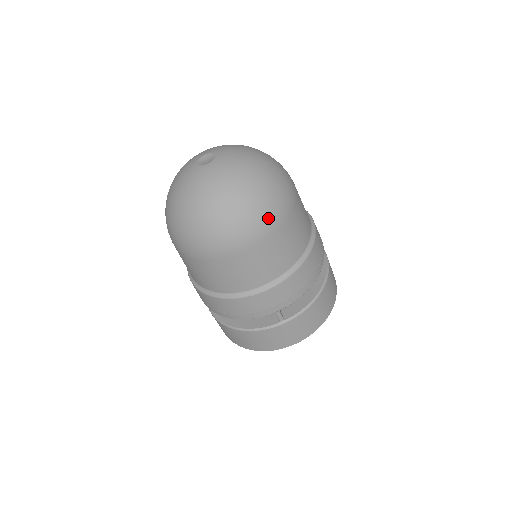
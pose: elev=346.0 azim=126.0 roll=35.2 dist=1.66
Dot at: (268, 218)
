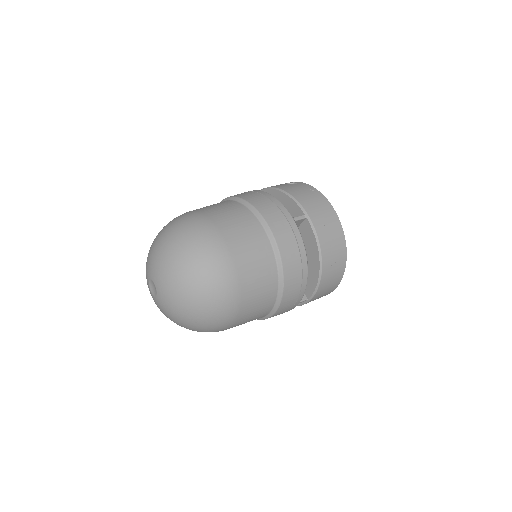
Dot at: (225, 312)
